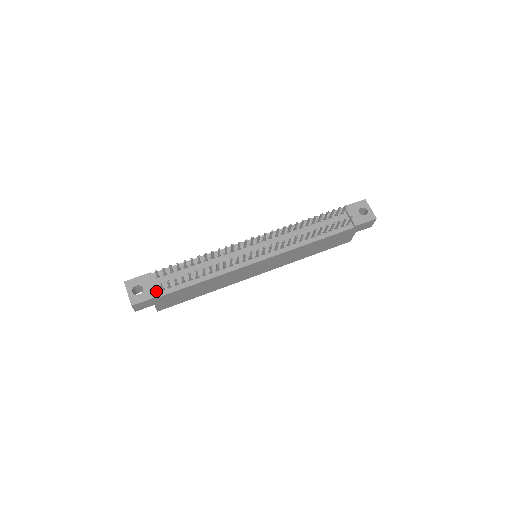
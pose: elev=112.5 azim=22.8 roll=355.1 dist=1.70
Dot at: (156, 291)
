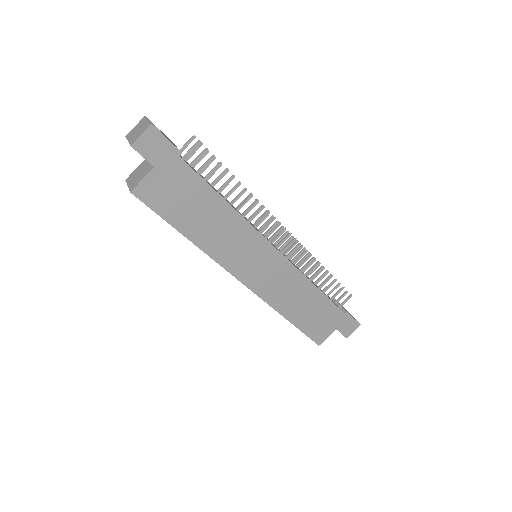
Dot at: occluded
